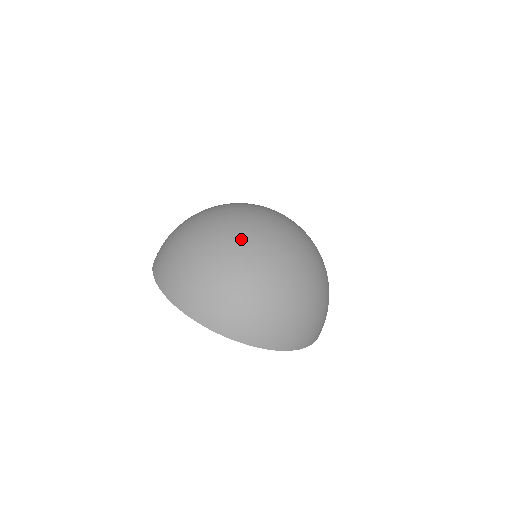
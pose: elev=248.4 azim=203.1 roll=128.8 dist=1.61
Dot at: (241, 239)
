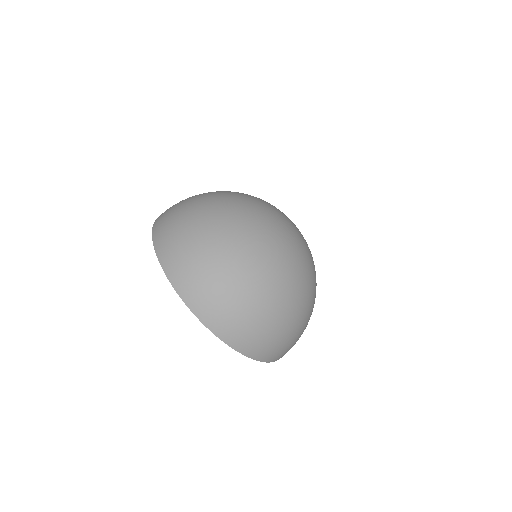
Dot at: (258, 239)
